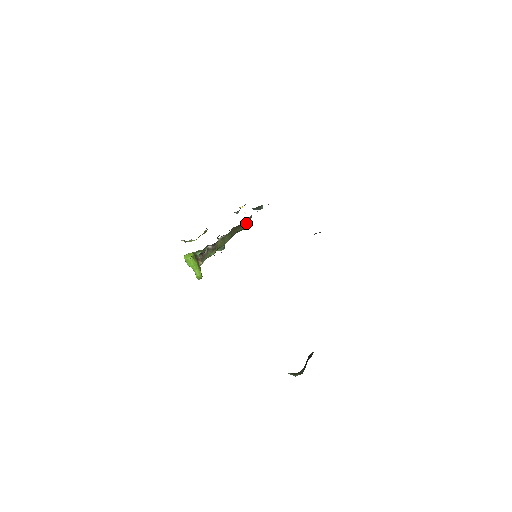
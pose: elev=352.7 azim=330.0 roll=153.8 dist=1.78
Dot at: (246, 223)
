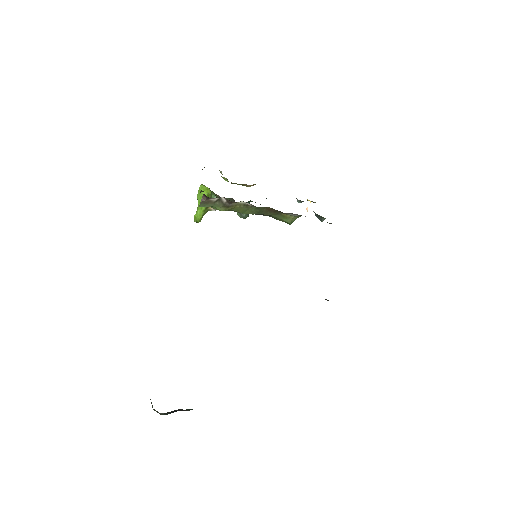
Dot at: (288, 217)
